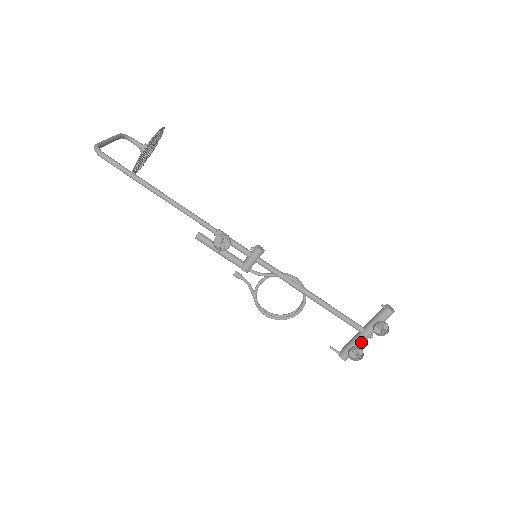
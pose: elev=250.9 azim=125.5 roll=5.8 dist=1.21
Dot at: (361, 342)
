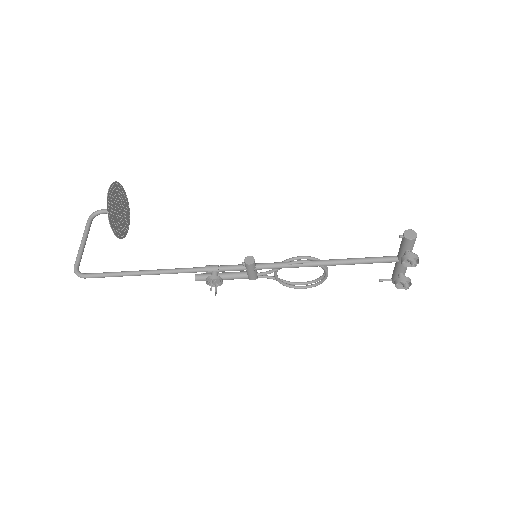
Dot at: (403, 269)
